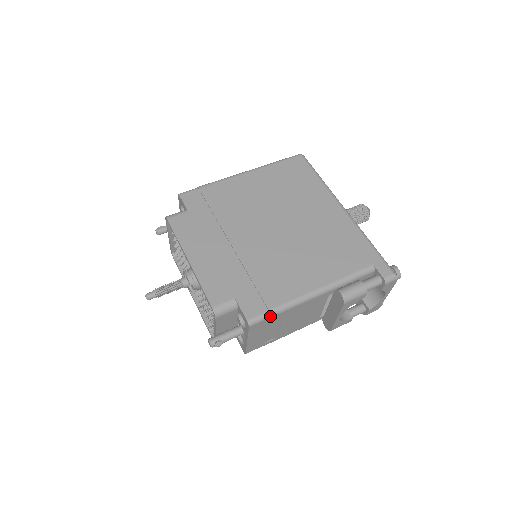
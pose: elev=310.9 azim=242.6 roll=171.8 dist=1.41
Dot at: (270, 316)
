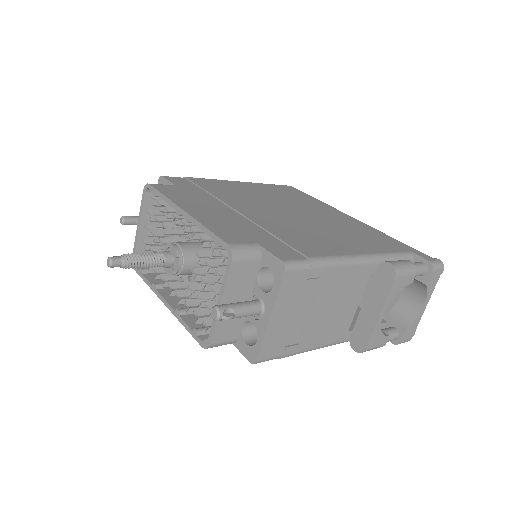
Dot at: (310, 266)
